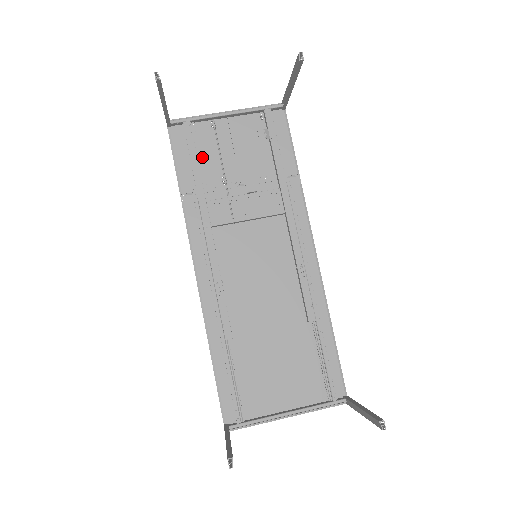
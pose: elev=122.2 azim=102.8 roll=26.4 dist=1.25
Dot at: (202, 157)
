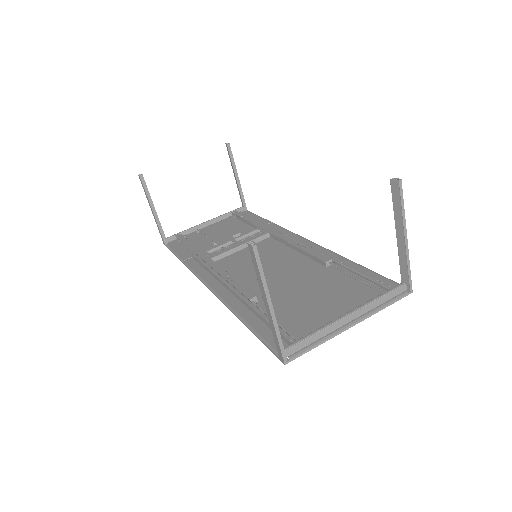
Dot at: (194, 244)
